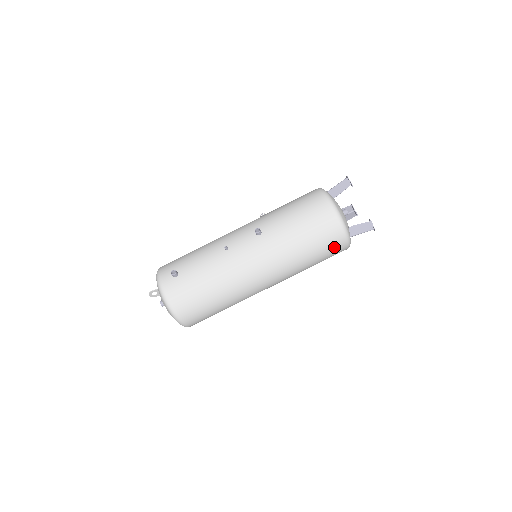
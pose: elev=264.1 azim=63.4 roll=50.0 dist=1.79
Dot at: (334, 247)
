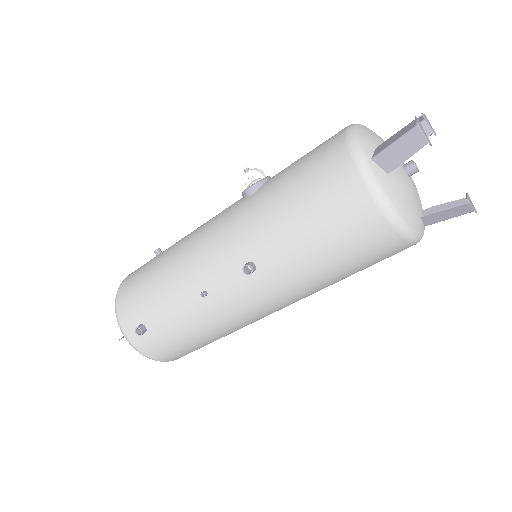
Dot at: occluded
